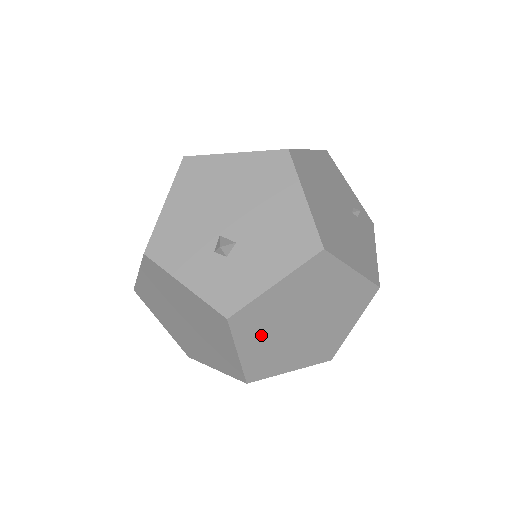
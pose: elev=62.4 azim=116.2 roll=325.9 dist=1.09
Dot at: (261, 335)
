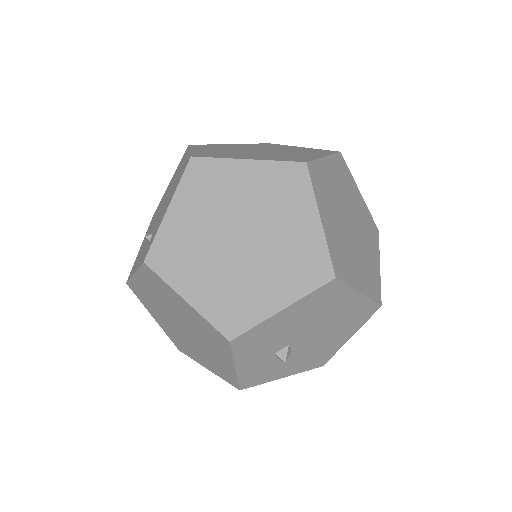
Dot at: occluded
